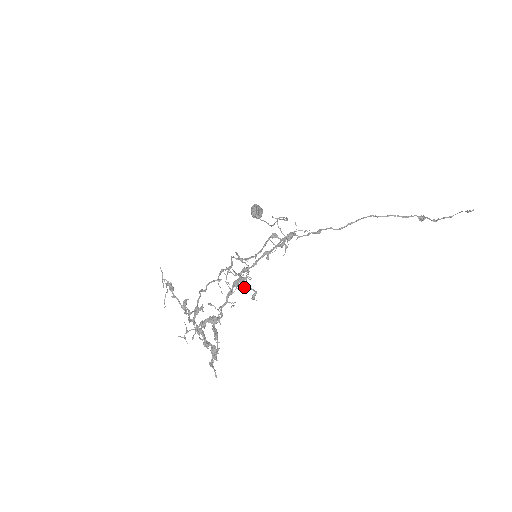
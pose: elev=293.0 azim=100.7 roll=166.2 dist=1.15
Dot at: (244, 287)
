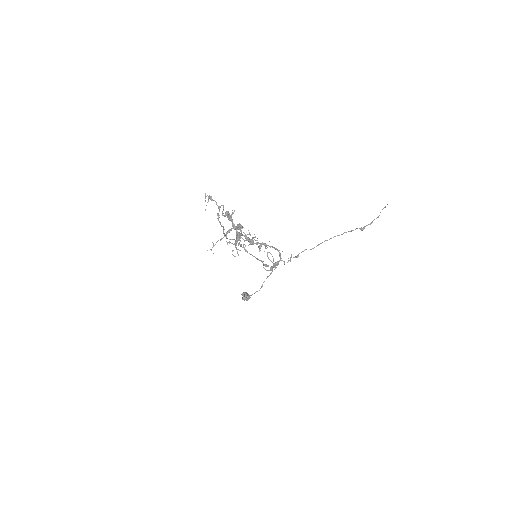
Dot at: occluded
